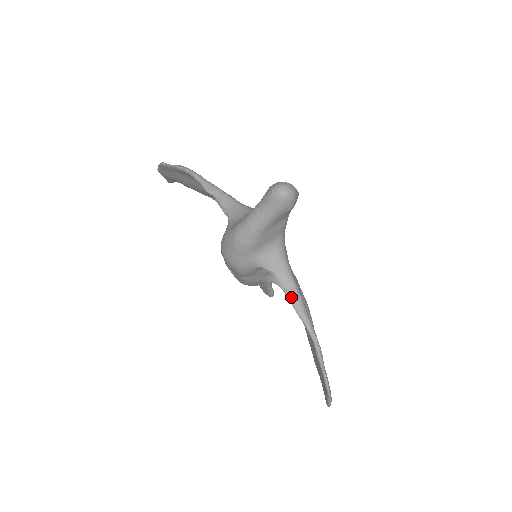
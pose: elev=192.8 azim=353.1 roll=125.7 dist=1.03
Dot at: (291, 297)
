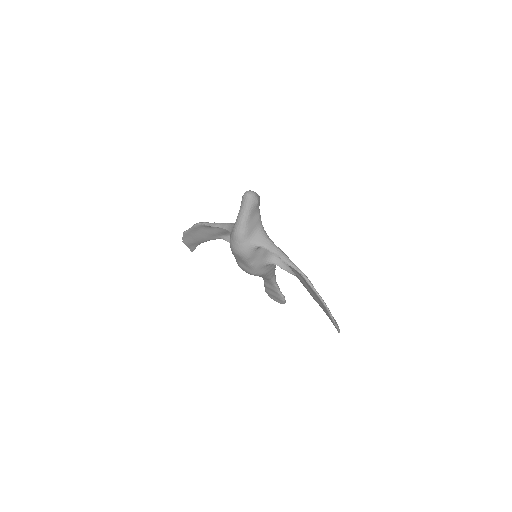
Dot at: (279, 256)
